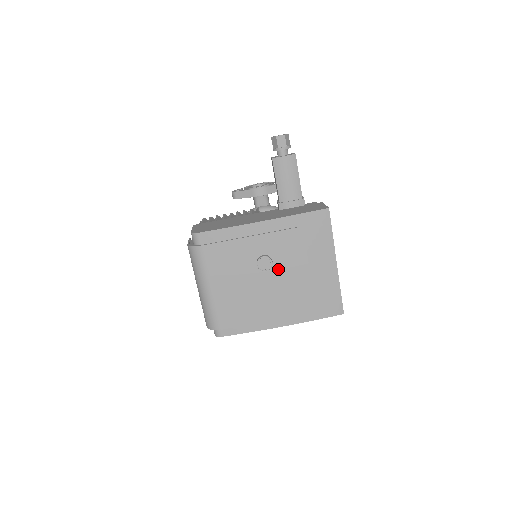
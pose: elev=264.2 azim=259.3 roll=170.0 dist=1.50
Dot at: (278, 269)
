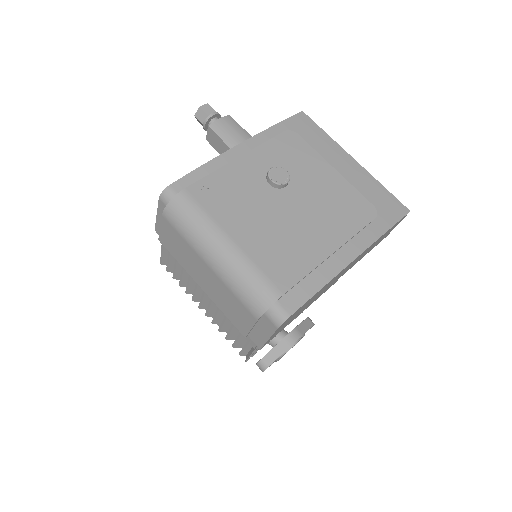
Dot at: (299, 181)
